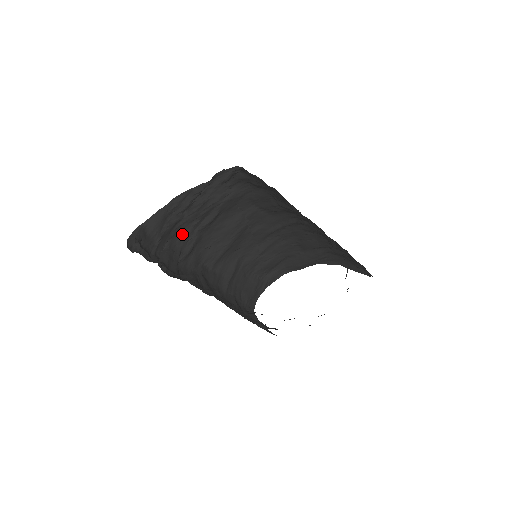
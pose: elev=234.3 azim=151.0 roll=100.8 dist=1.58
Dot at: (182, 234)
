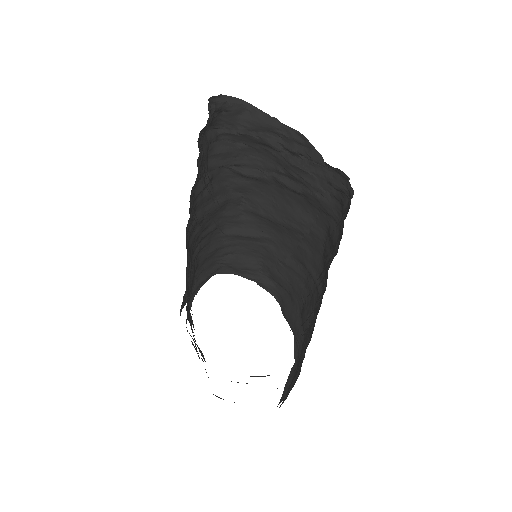
Dot at: (263, 159)
